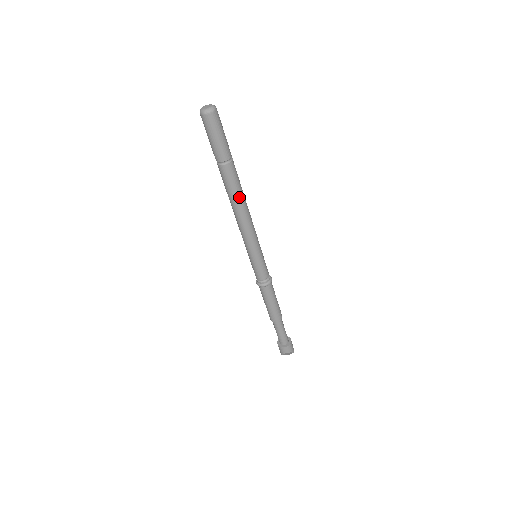
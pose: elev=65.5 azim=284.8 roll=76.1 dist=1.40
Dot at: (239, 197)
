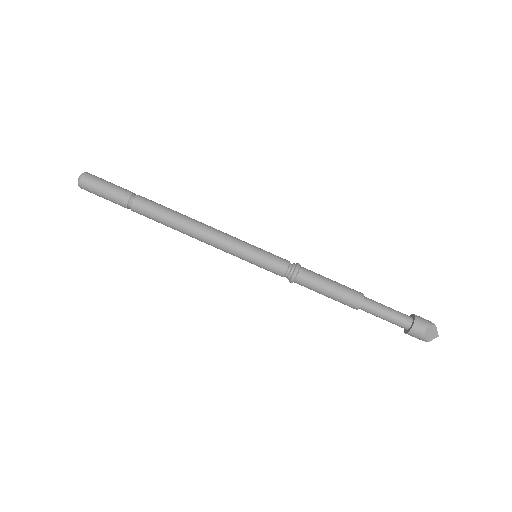
Dot at: (173, 215)
